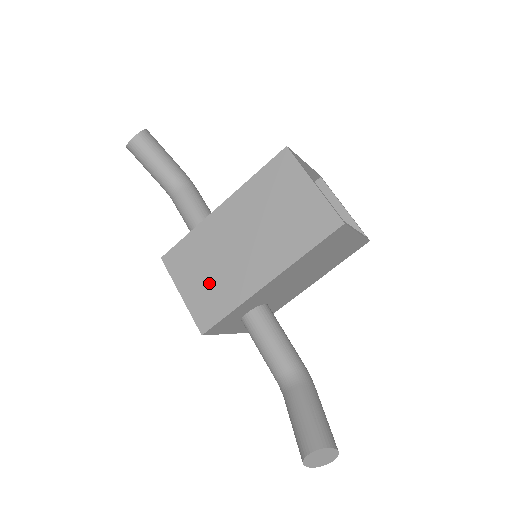
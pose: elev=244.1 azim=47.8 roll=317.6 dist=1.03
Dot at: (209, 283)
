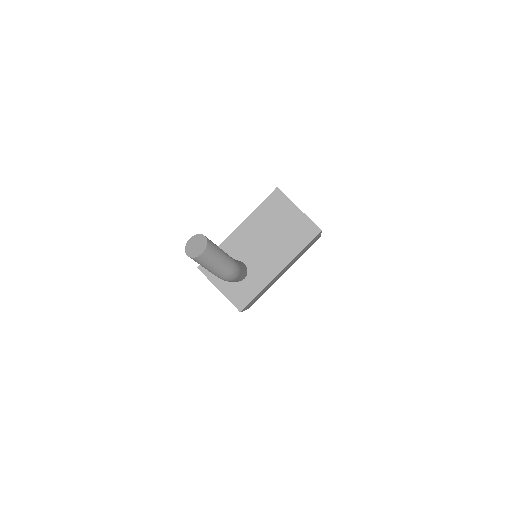
Dot at: occluded
